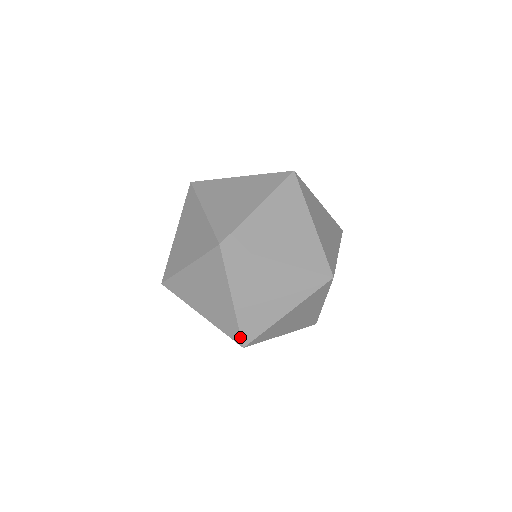
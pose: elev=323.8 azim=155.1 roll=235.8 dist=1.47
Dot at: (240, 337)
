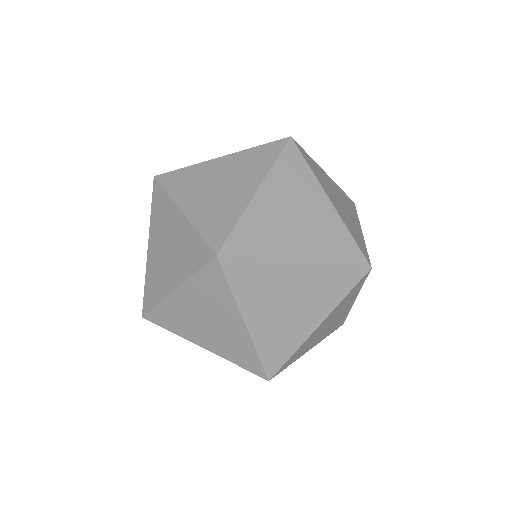
Dot at: (225, 239)
